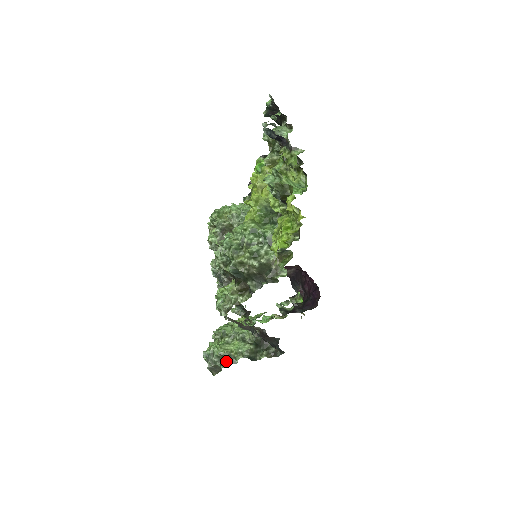
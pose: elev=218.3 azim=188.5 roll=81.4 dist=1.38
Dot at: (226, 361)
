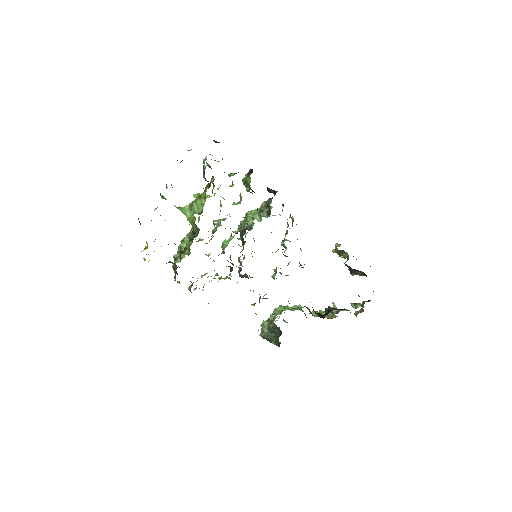
Dot at: occluded
